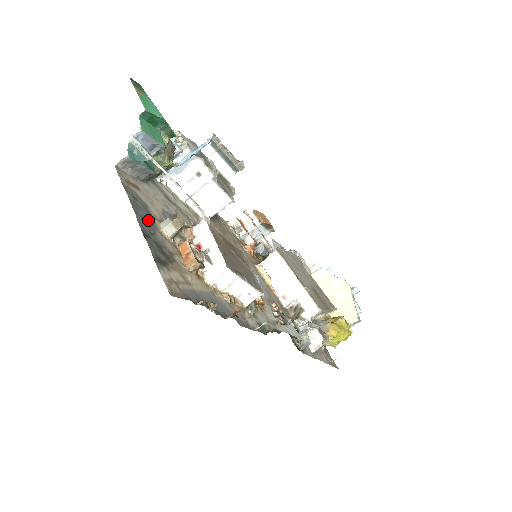
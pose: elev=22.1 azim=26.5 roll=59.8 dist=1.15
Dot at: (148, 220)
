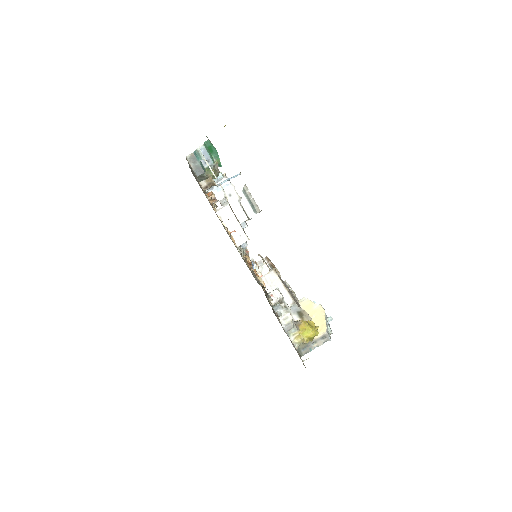
Dot at: (194, 174)
